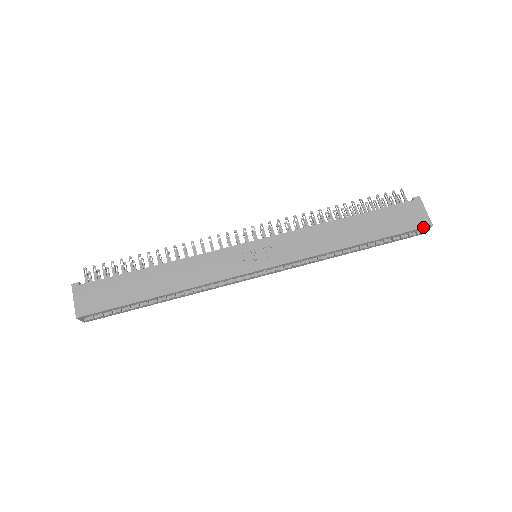
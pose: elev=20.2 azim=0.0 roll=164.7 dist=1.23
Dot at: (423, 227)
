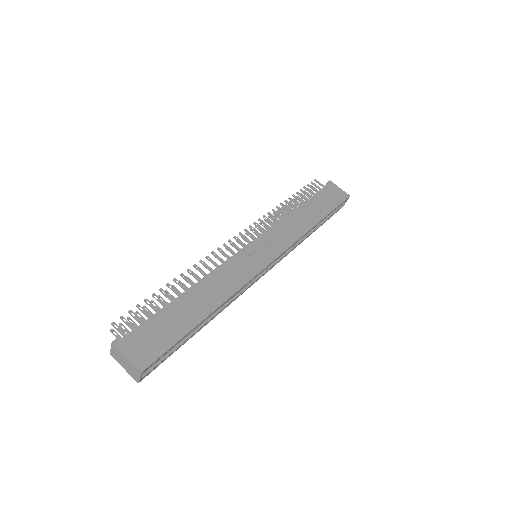
Dot at: (346, 198)
